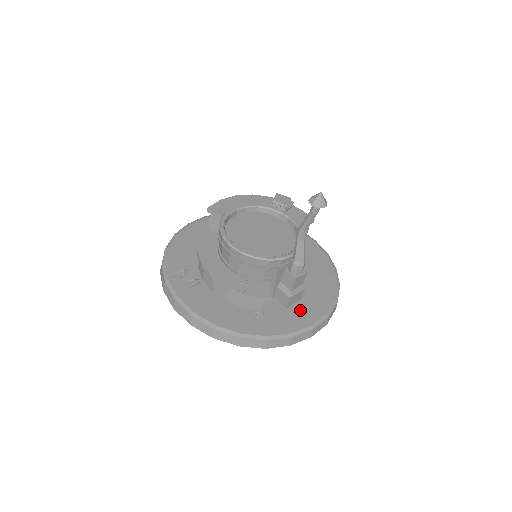
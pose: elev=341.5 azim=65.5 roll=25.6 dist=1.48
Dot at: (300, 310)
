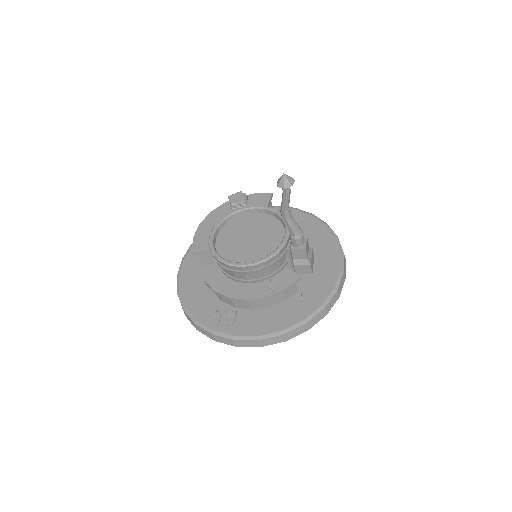
Dot at: (322, 267)
